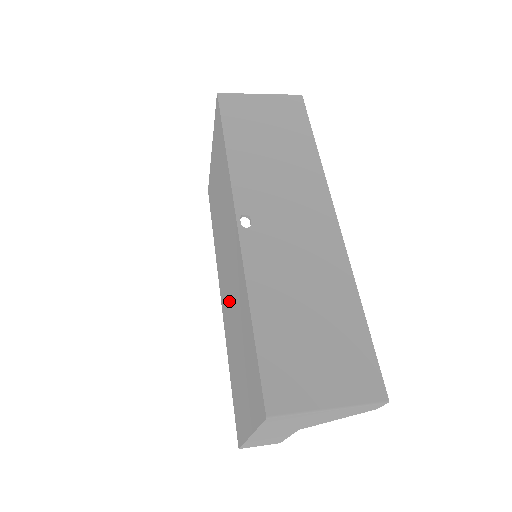
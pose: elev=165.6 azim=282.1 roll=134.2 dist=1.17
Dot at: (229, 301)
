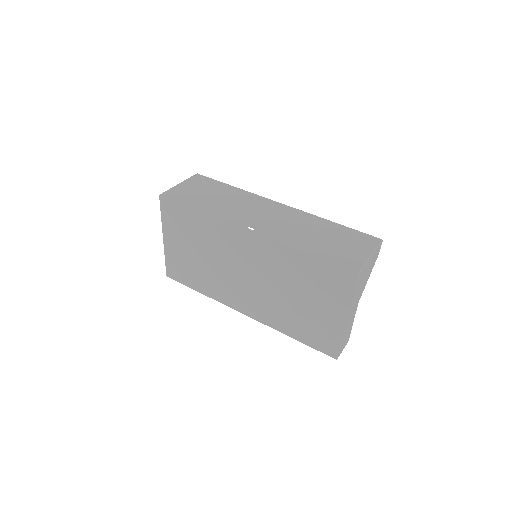
Dot at: (262, 292)
